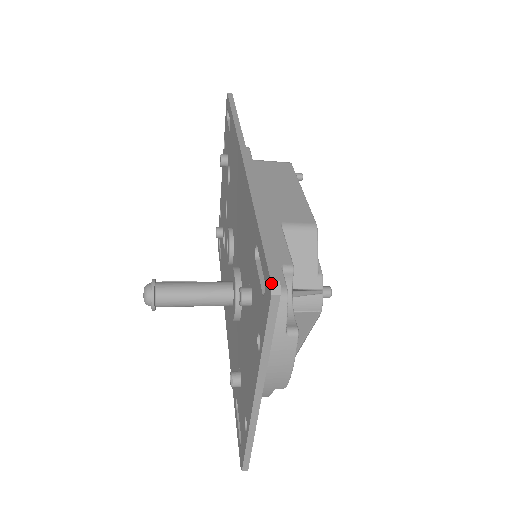
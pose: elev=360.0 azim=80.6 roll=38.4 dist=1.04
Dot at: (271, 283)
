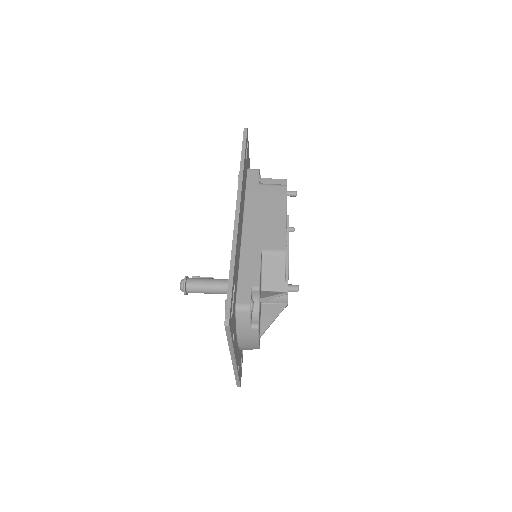
Dot at: occluded
